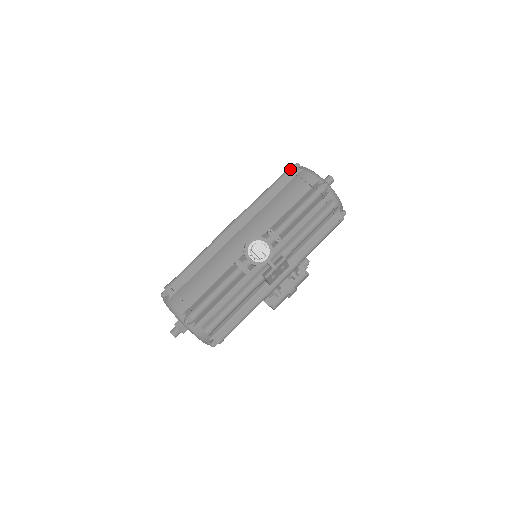
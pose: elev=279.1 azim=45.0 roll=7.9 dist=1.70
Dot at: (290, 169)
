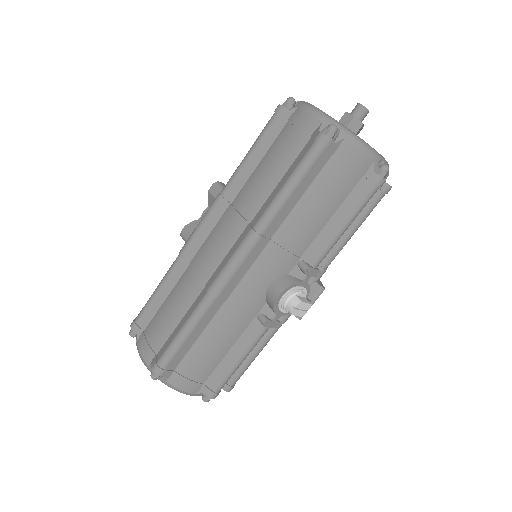
Dot at: (324, 146)
